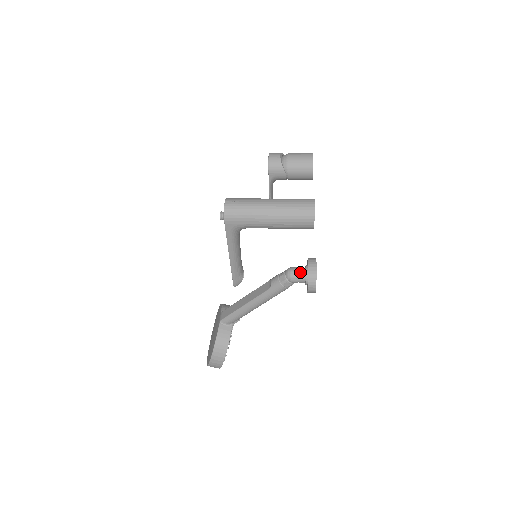
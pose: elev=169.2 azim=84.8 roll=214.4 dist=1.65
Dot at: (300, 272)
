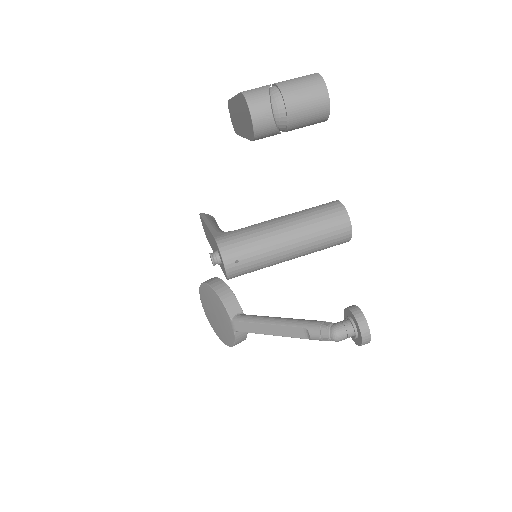
Dot at: (349, 336)
